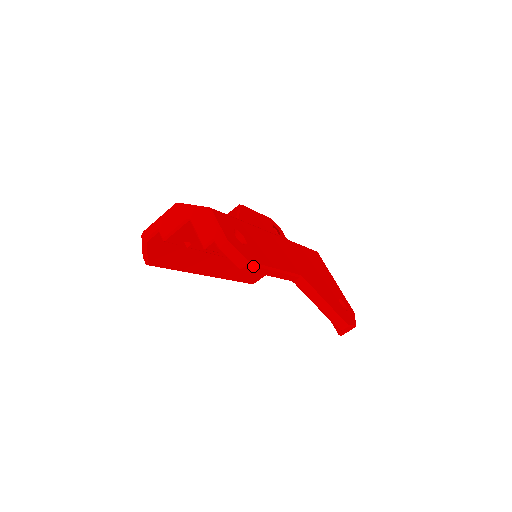
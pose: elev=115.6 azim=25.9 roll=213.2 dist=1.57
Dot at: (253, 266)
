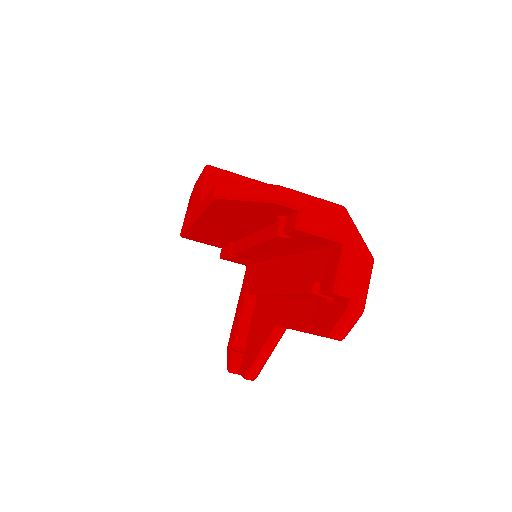
Dot at: occluded
